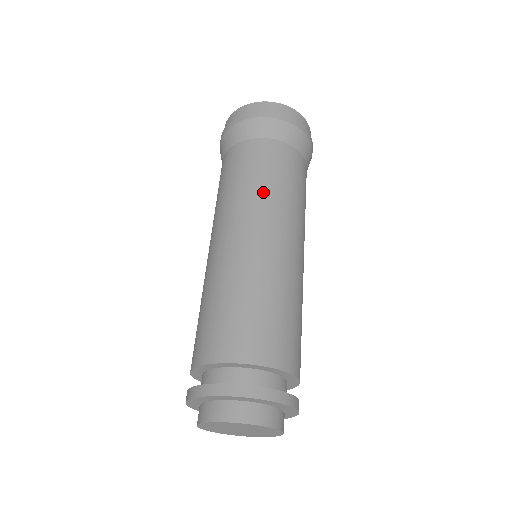
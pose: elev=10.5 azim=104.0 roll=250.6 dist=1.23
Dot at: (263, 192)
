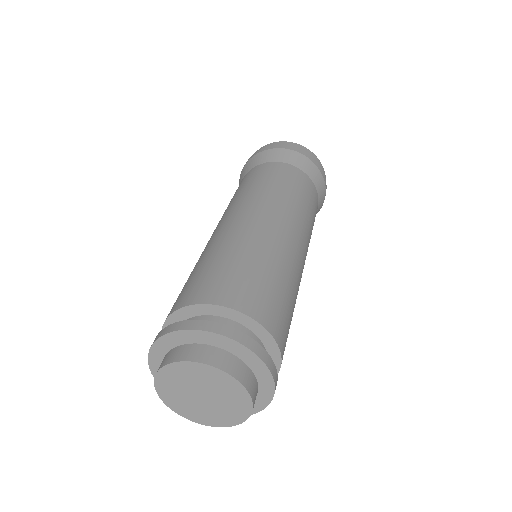
Dot at: (274, 193)
